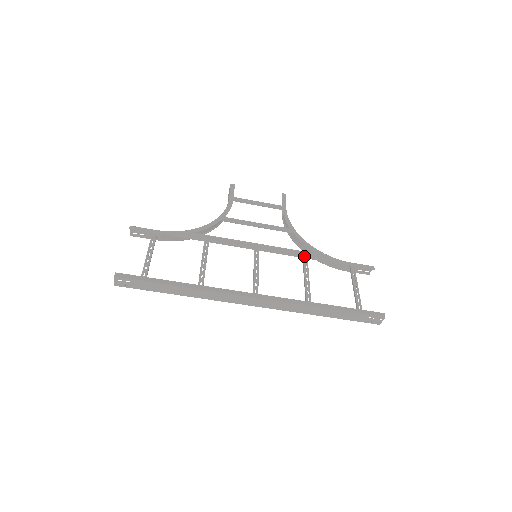
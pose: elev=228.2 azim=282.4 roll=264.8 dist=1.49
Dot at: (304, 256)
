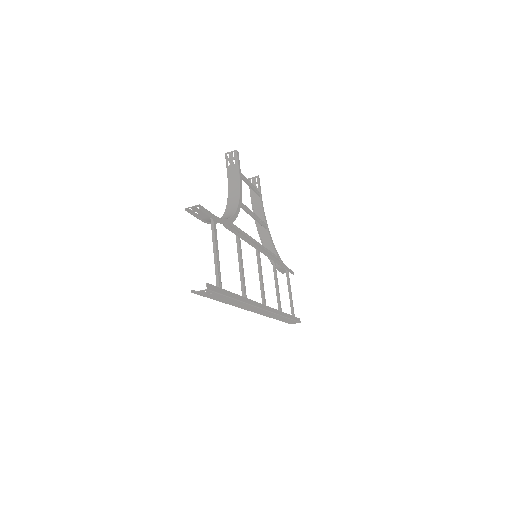
Dot at: (274, 259)
